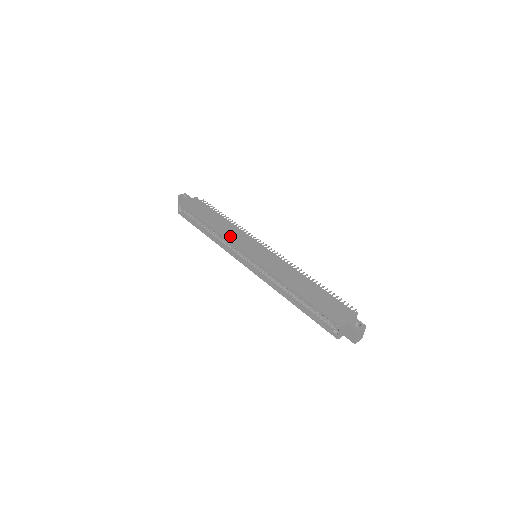
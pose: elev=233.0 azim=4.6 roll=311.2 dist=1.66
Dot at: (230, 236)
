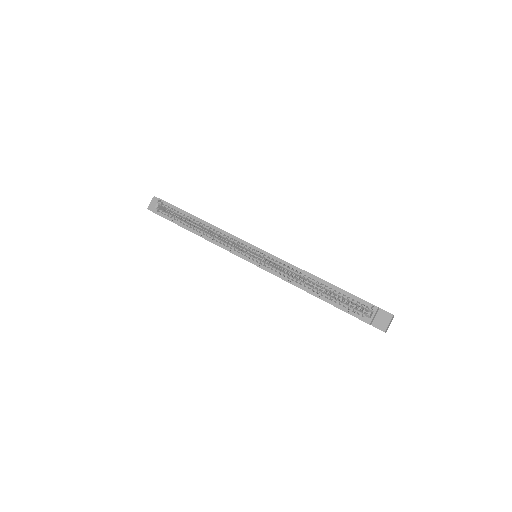
Dot at: occluded
